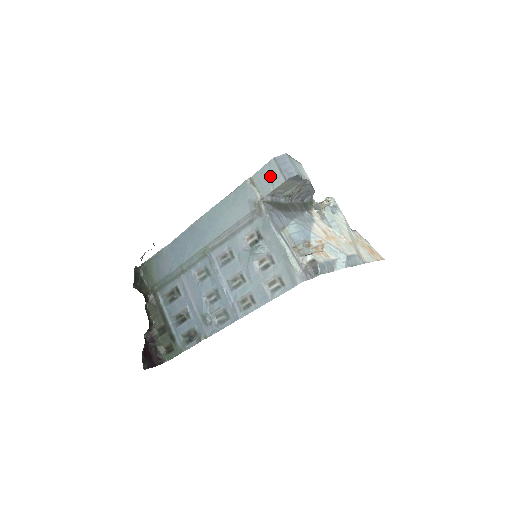
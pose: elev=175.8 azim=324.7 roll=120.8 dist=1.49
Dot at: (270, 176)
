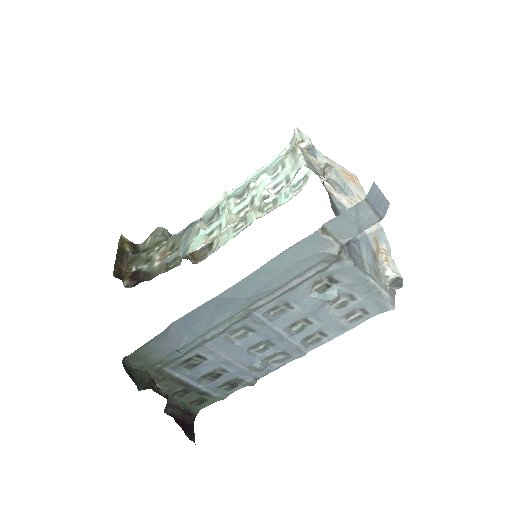
Dot at: (357, 220)
